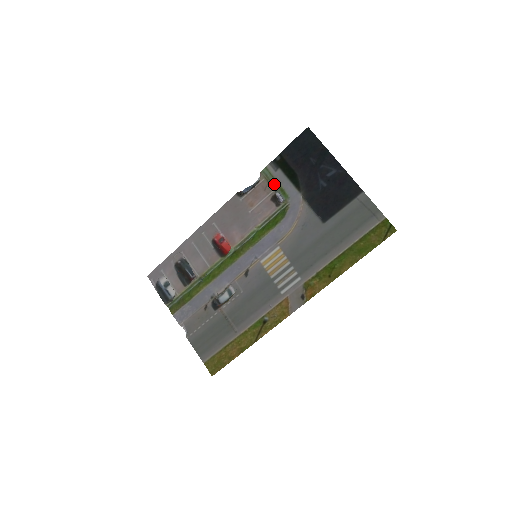
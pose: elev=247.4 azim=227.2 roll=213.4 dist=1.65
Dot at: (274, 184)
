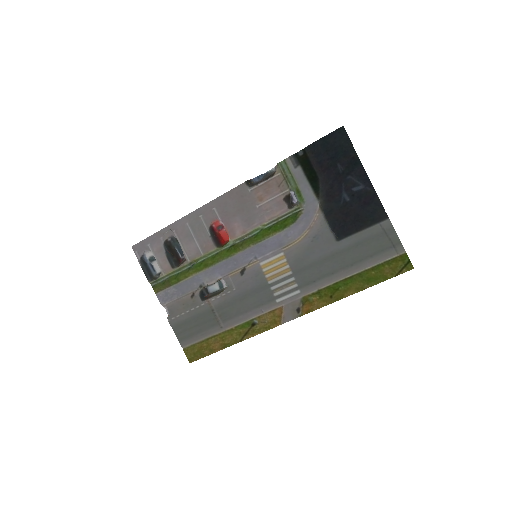
Dot at: (290, 182)
